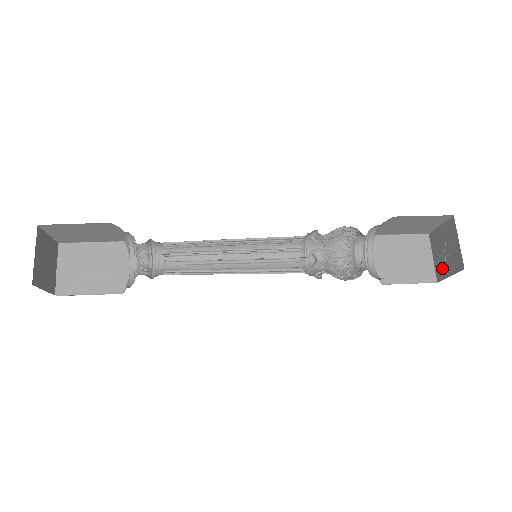
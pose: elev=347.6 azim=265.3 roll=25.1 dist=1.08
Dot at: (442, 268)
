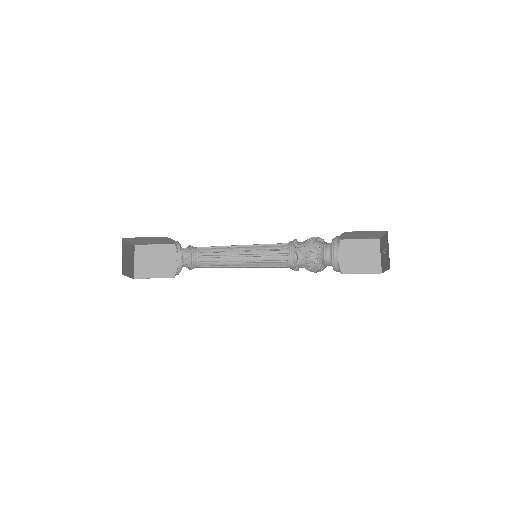
Dot at: (387, 259)
